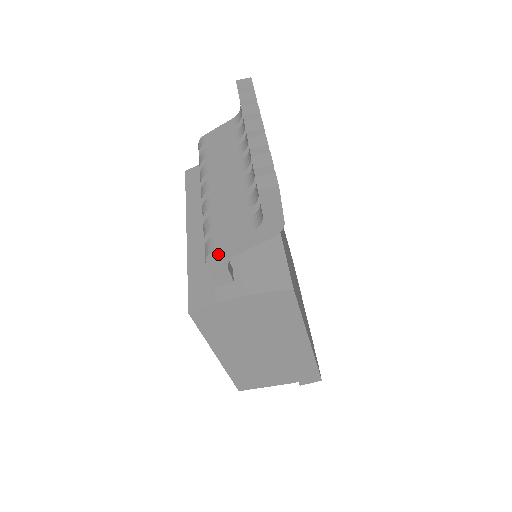
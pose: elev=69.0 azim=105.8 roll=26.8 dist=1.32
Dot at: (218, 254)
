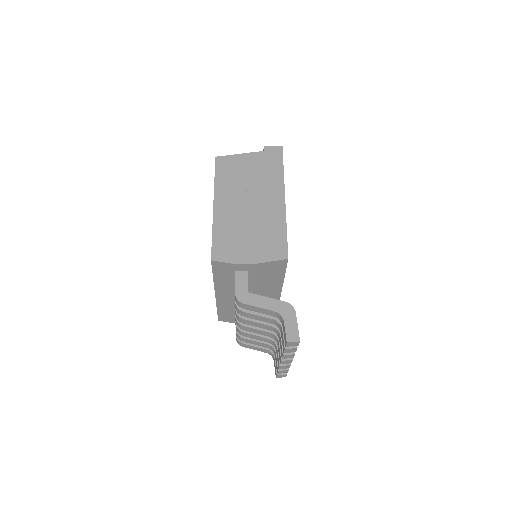
Dot at: occluded
